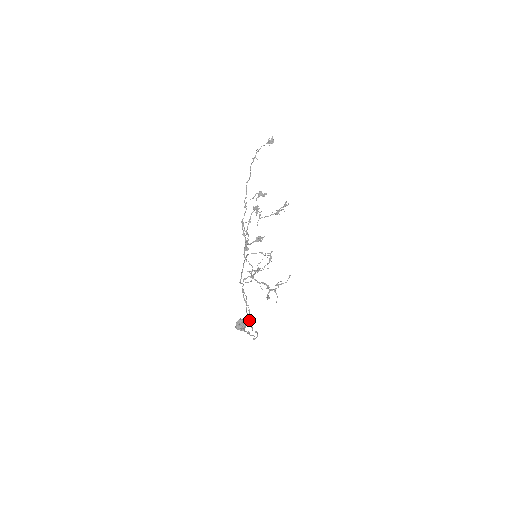
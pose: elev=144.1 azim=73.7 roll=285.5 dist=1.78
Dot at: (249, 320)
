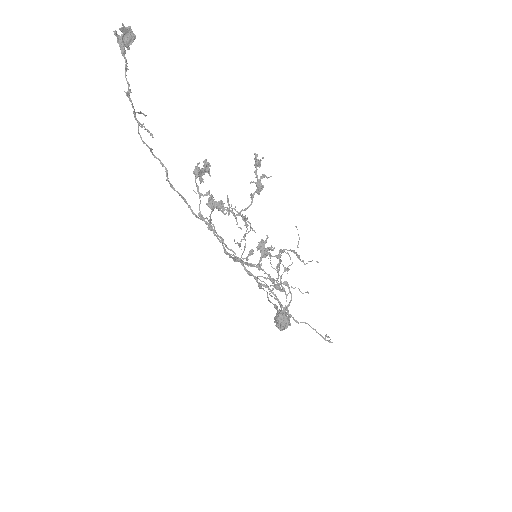
Dot at: (325, 337)
